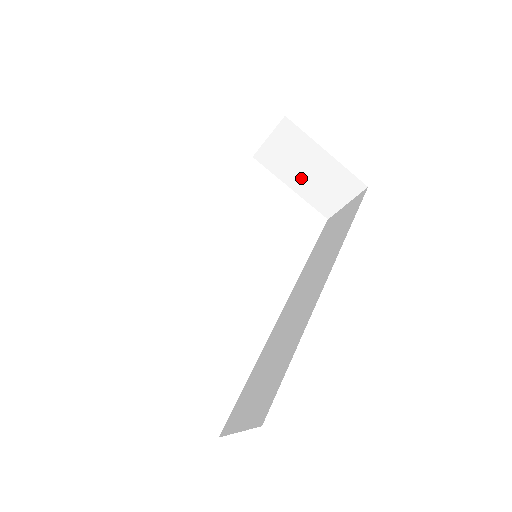
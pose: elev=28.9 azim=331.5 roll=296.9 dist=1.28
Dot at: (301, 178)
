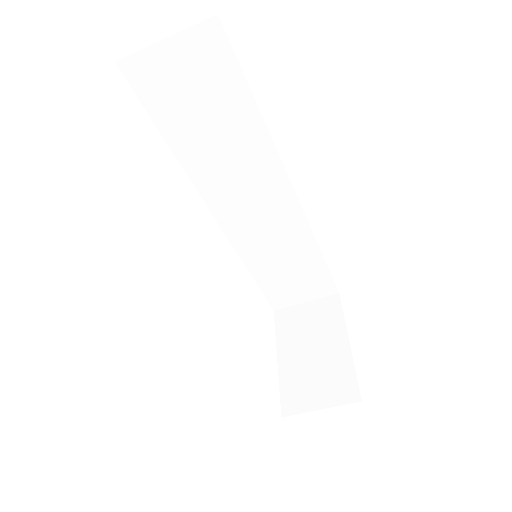
Dot at: (299, 354)
